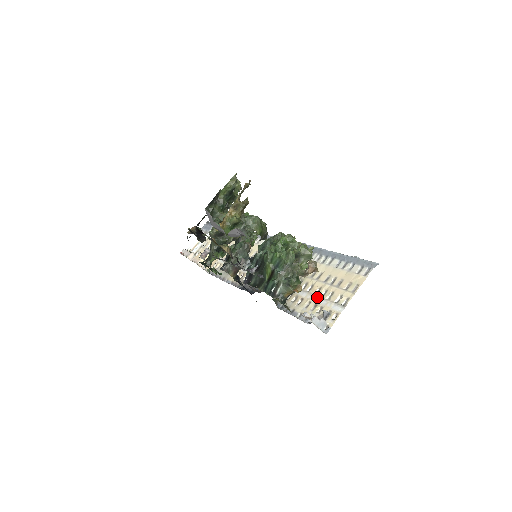
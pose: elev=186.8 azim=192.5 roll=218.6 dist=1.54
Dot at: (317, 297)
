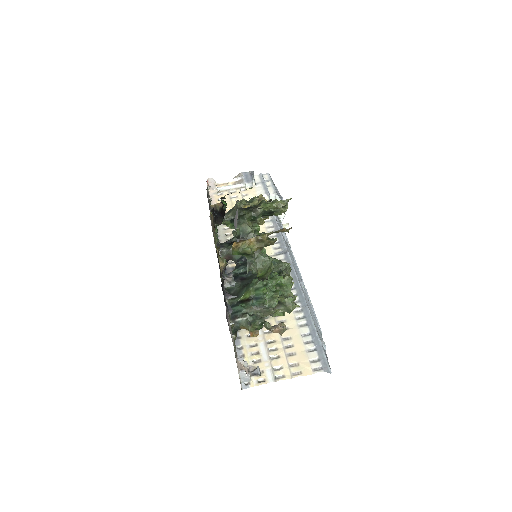
Dot at: (265, 347)
